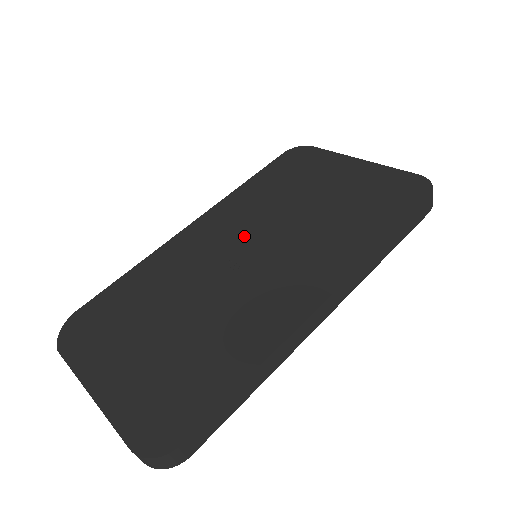
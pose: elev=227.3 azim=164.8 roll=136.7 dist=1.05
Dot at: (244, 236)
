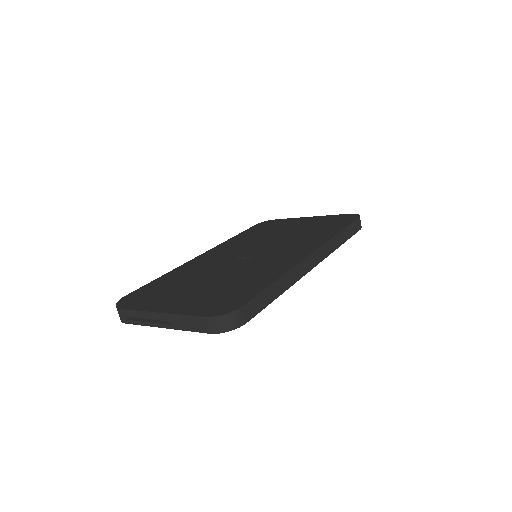
Dot at: (244, 249)
